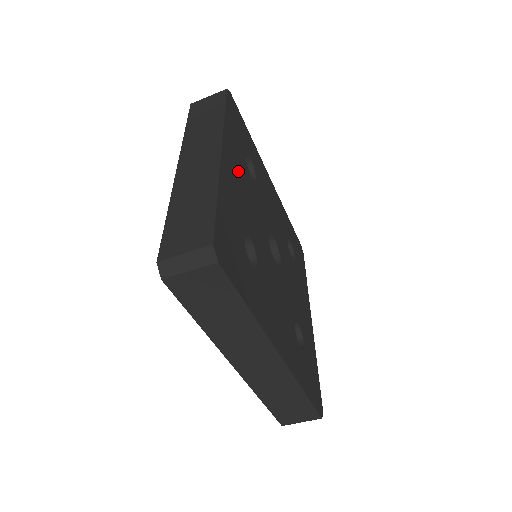
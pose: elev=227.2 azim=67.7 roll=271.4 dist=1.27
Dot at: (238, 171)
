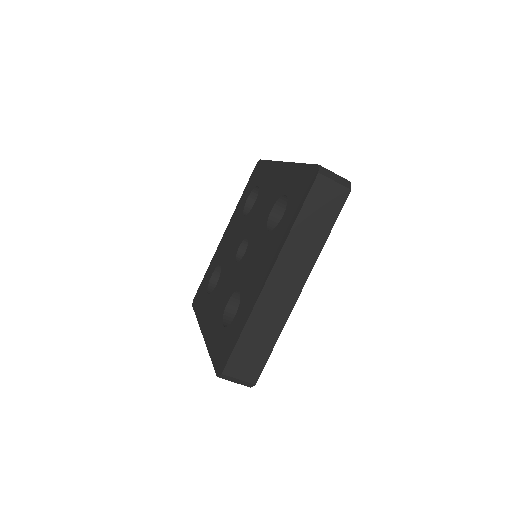
Dot at: occluded
